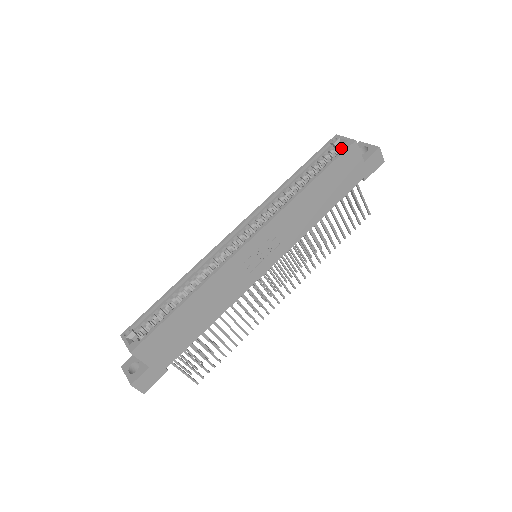
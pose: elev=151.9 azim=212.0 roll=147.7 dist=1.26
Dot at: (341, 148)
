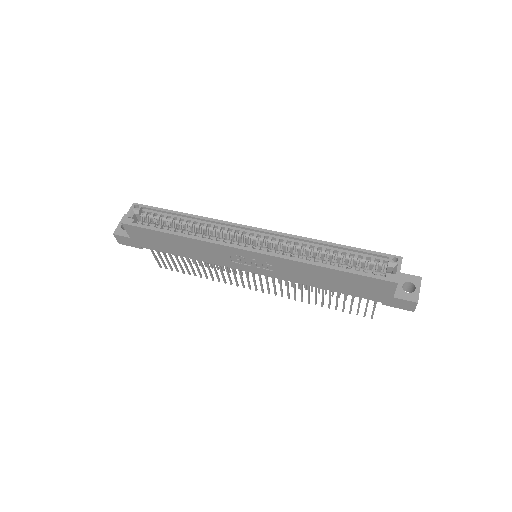
Dot at: (386, 272)
